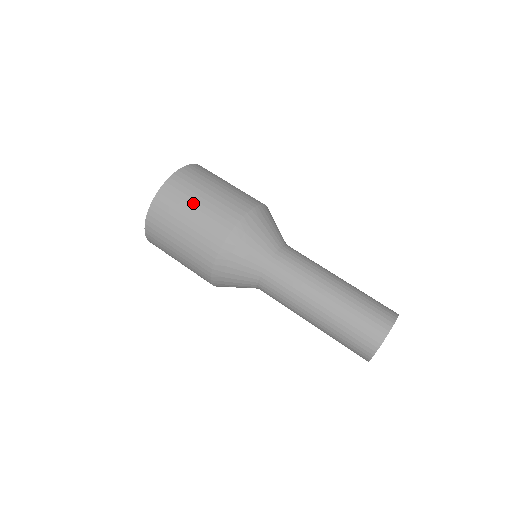
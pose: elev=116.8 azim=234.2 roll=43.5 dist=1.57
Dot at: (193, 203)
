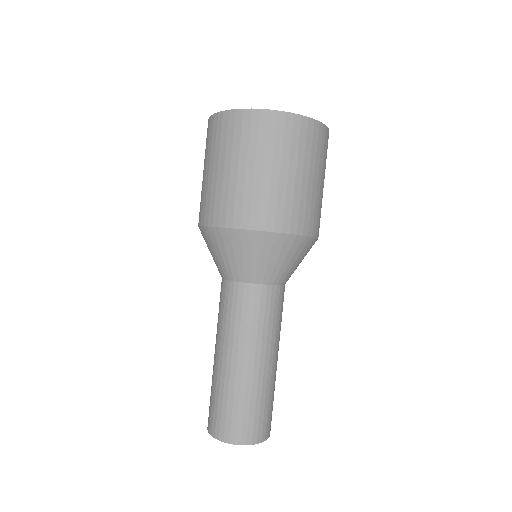
Dot at: (276, 164)
